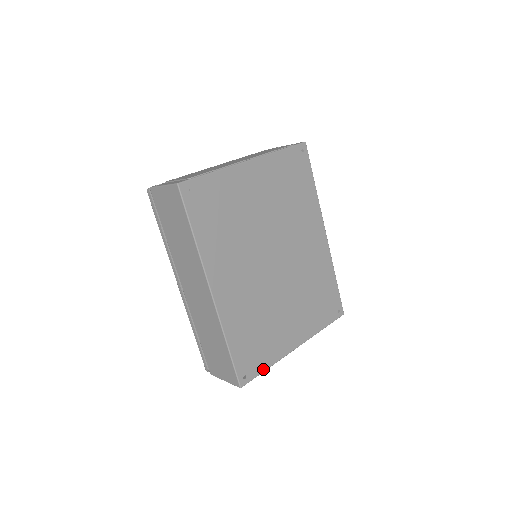
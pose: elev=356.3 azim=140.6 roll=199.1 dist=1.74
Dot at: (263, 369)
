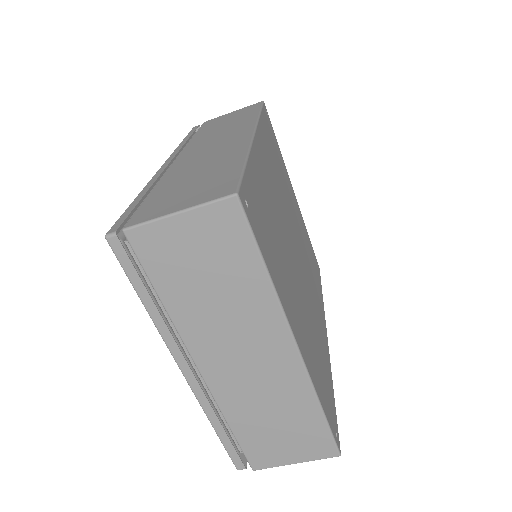
Dot at: (263, 256)
